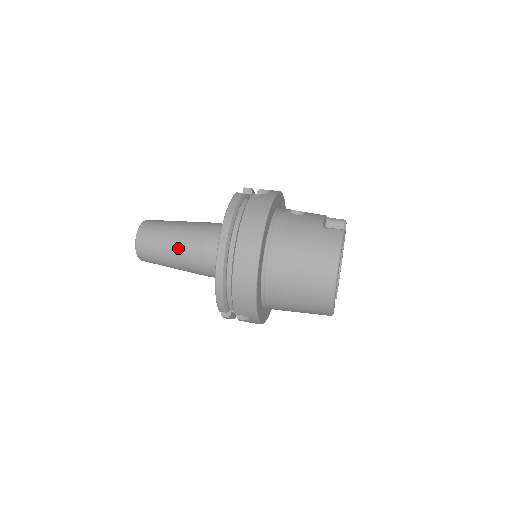
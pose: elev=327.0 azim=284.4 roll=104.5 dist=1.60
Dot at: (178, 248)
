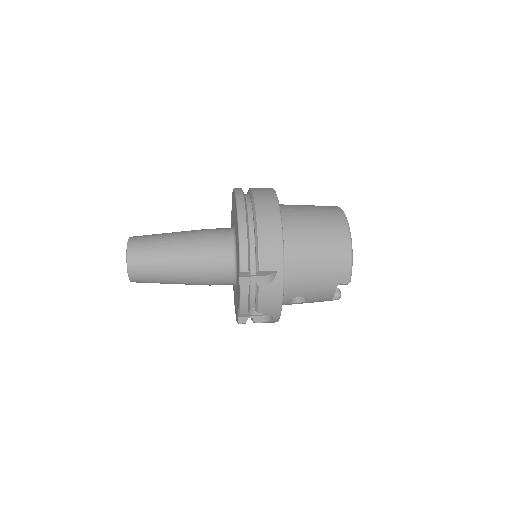
Dot at: (179, 240)
